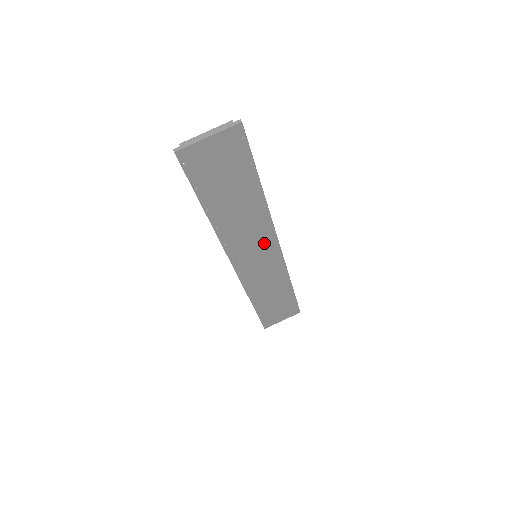
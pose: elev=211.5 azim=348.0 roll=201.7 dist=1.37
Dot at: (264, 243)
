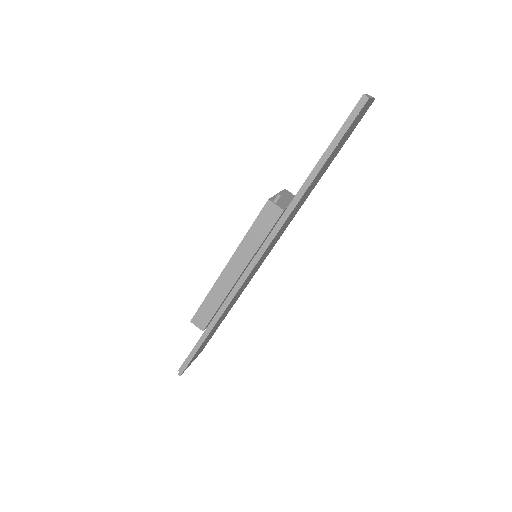
Dot at: (278, 237)
